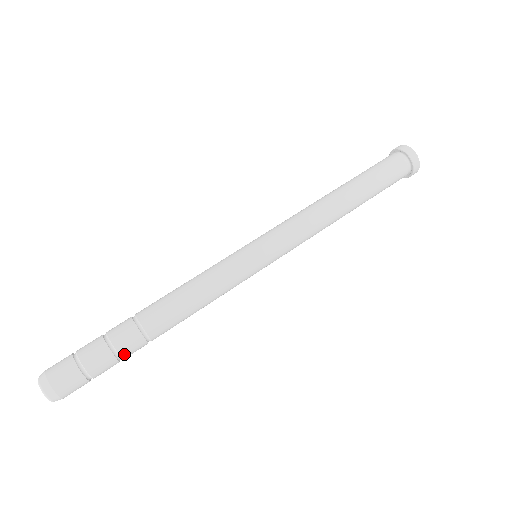
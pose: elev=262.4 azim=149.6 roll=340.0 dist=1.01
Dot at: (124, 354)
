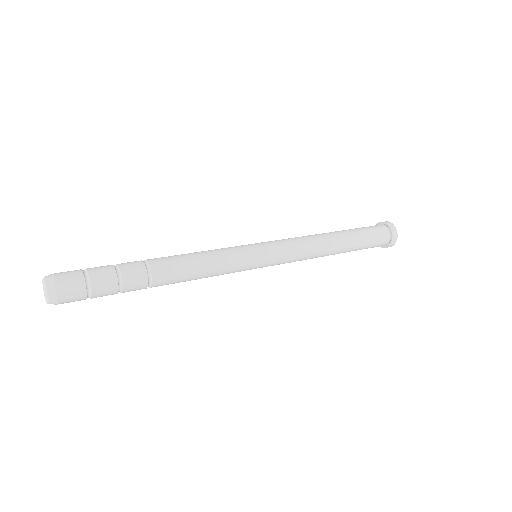
Dot at: (124, 292)
